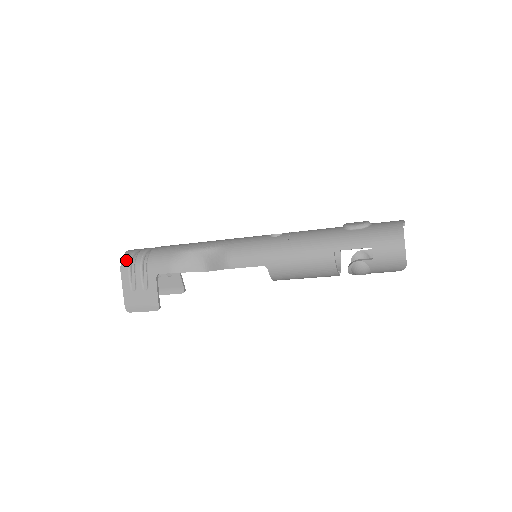
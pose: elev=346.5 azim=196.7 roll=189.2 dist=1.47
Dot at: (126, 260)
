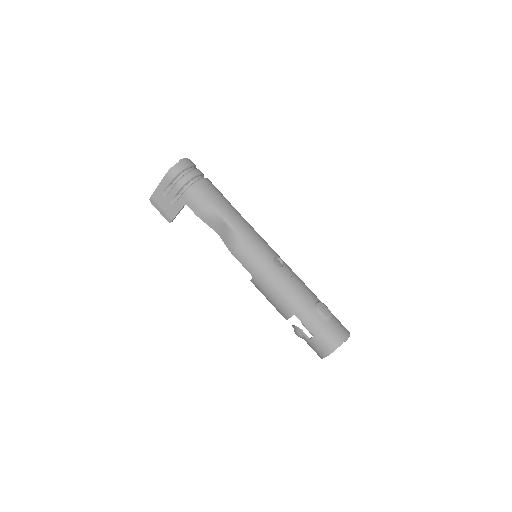
Dot at: (175, 171)
